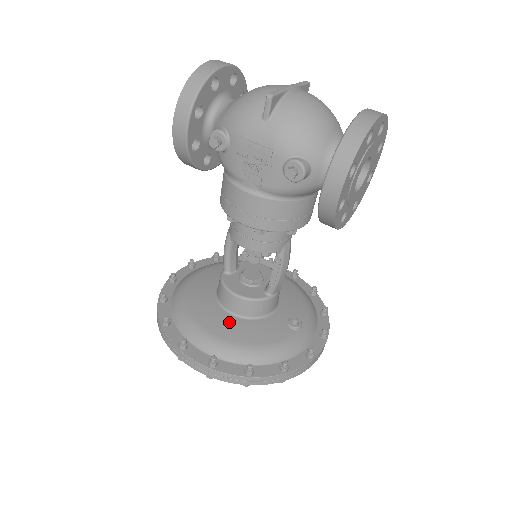
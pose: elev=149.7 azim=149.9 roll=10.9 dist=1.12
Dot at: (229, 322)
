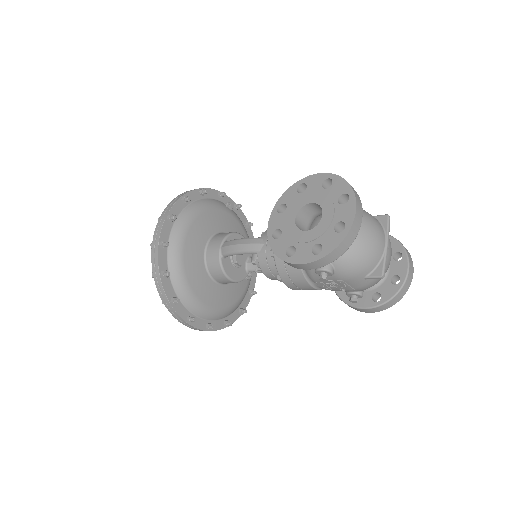
Dot at: (217, 292)
